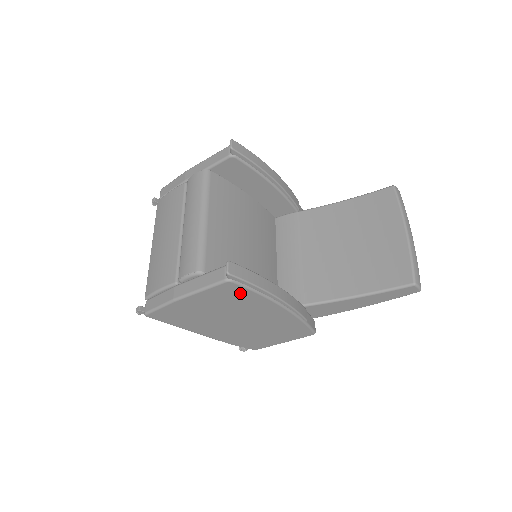
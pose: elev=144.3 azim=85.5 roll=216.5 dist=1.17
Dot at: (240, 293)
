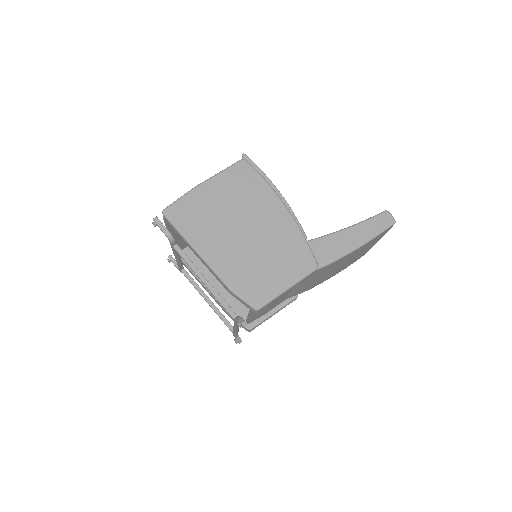
Dot at: (250, 177)
